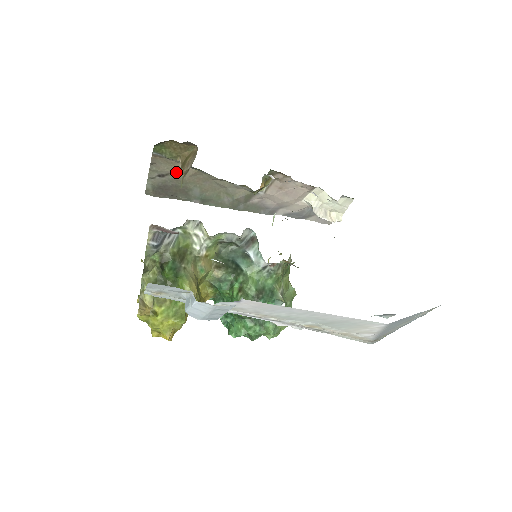
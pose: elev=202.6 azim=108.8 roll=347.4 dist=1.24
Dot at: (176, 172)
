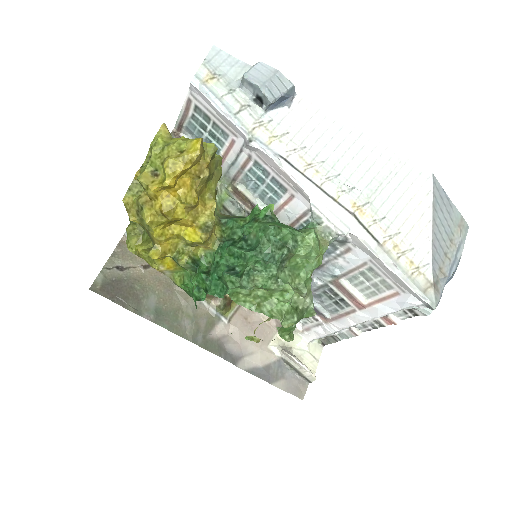
Dot at: (138, 268)
